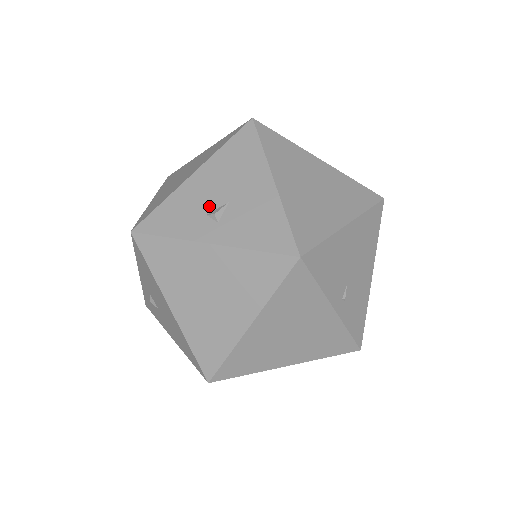
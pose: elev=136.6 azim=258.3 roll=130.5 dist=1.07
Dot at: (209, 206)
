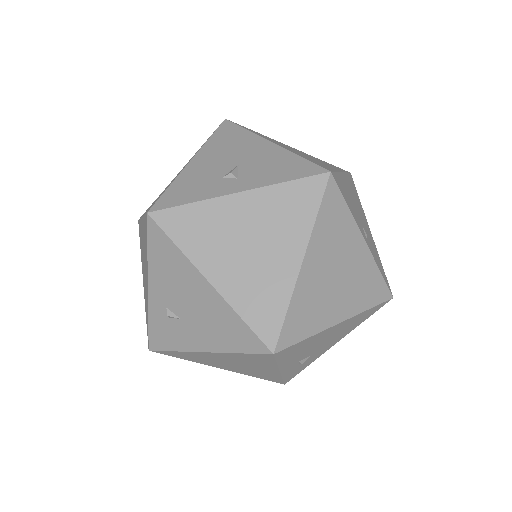
Dot at: (221, 172)
